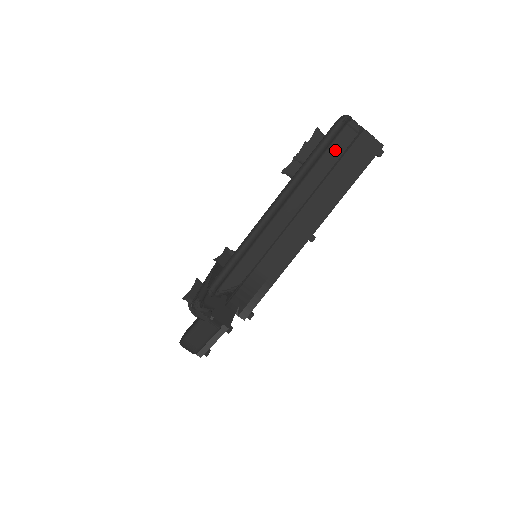
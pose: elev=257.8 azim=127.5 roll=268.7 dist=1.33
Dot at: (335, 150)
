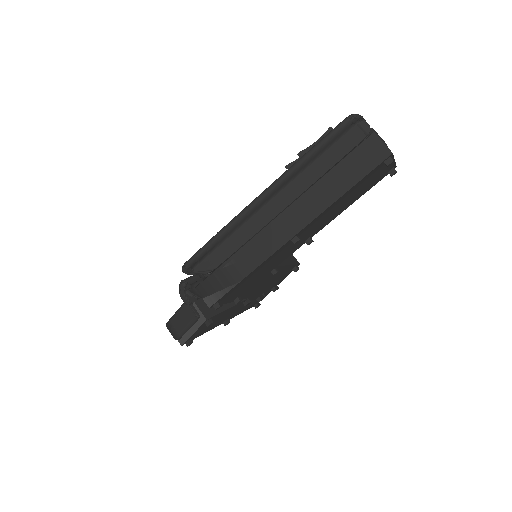
Dot at: (338, 150)
